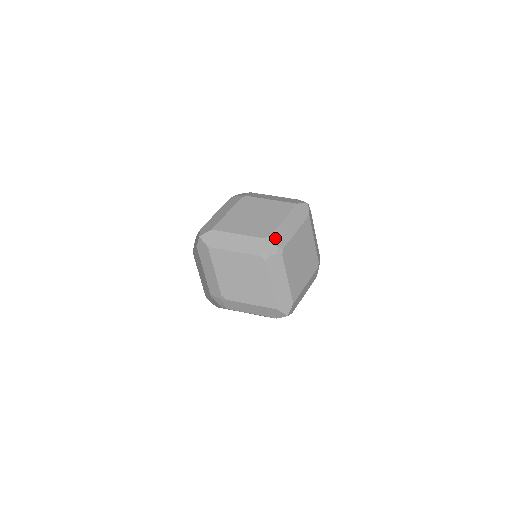
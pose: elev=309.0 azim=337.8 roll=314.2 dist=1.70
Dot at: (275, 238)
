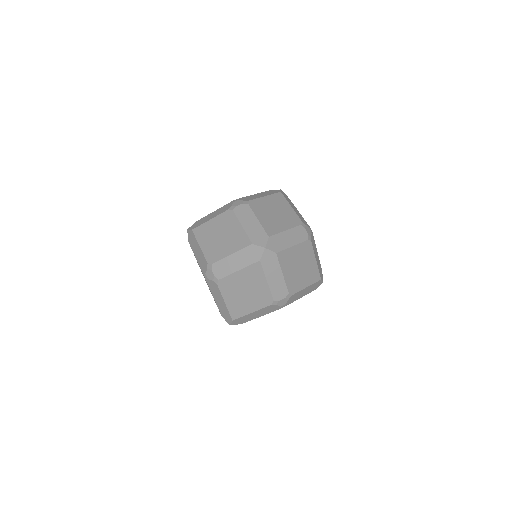
Dot at: (215, 268)
